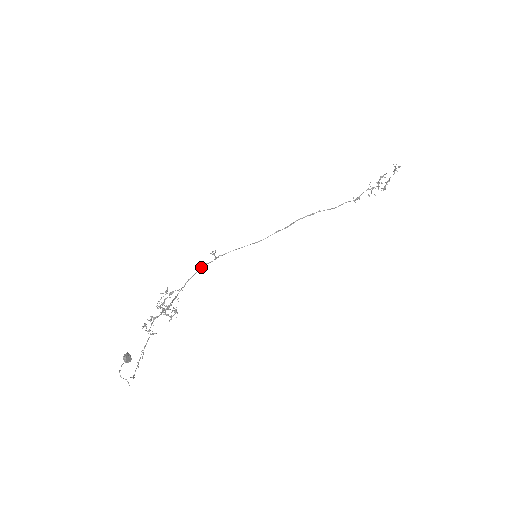
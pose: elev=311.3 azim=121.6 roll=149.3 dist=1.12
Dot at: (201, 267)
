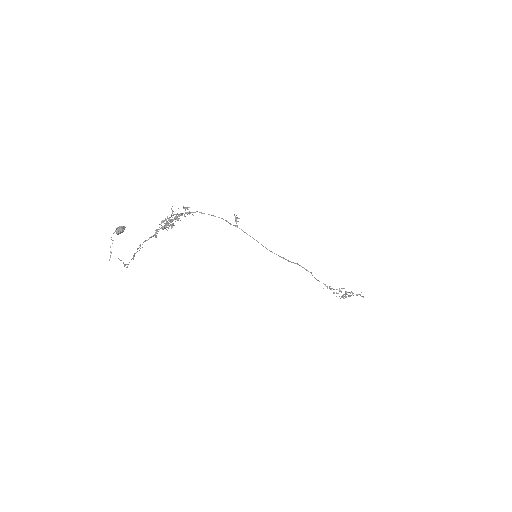
Dot at: occluded
